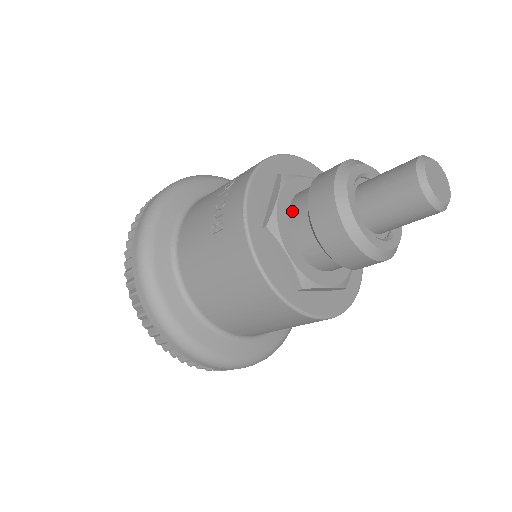
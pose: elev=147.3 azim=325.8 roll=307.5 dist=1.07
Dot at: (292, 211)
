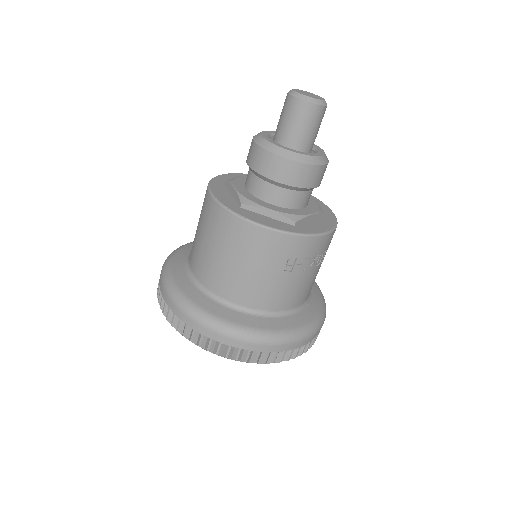
Dot at: occluded
